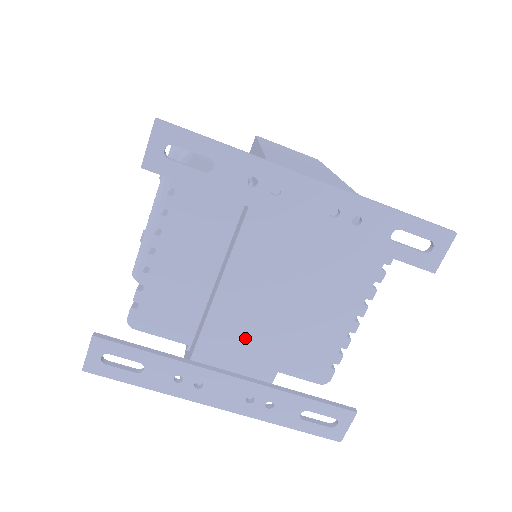
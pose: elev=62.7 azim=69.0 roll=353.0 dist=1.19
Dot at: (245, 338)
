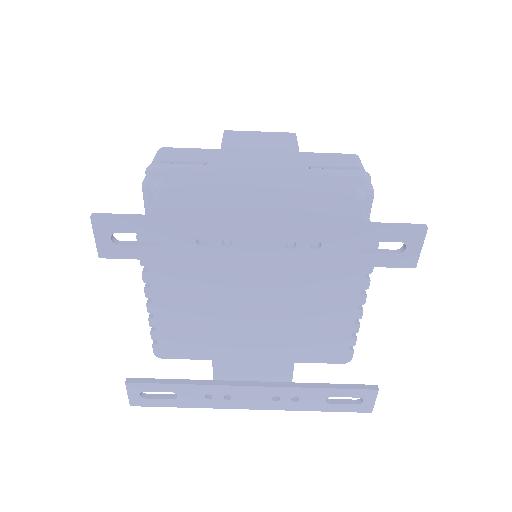
Dot at: (253, 356)
